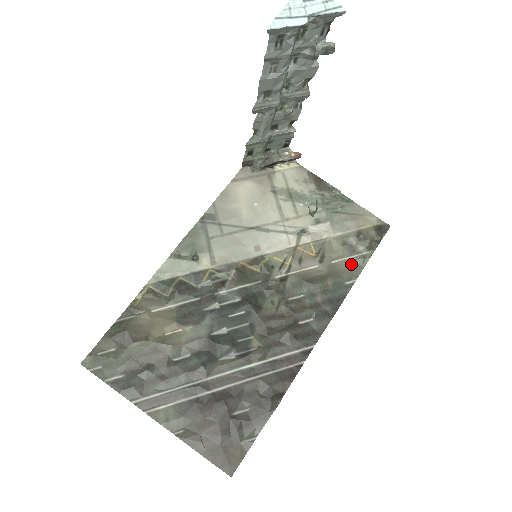
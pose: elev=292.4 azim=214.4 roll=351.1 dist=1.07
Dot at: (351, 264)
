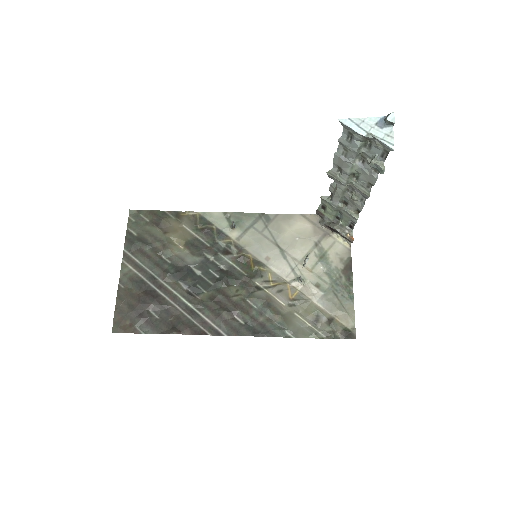
Dot at: (304, 327)
